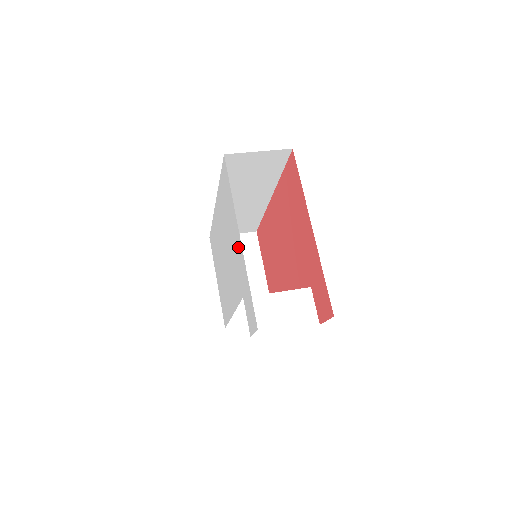
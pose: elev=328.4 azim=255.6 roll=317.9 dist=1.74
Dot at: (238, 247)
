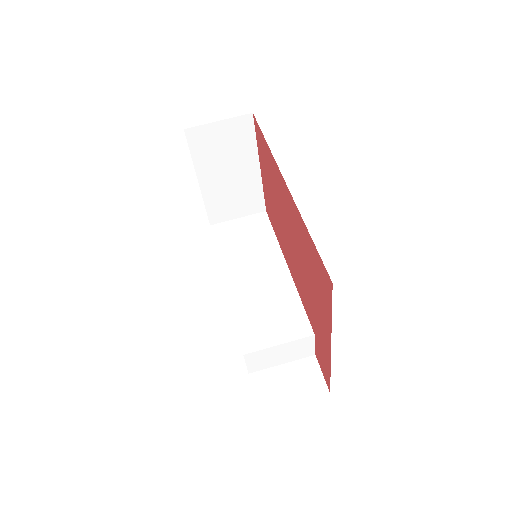
Dot at: occluded
